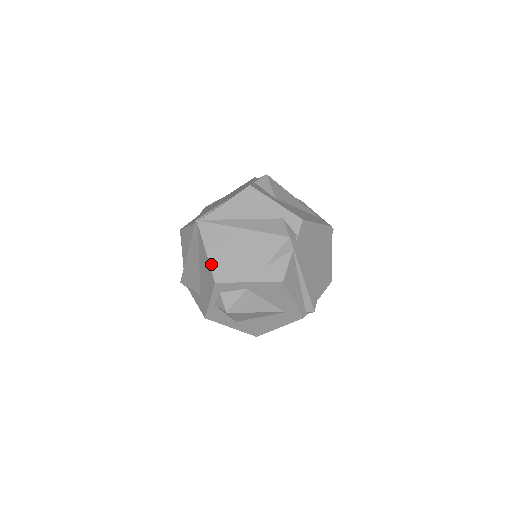
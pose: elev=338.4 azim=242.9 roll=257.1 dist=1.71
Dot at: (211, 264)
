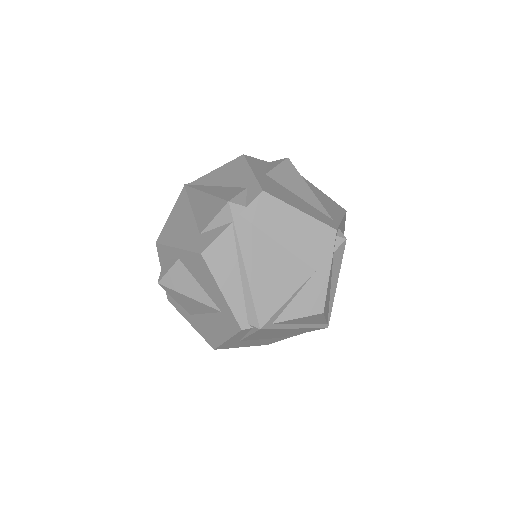
Dot at: (165, 225)
